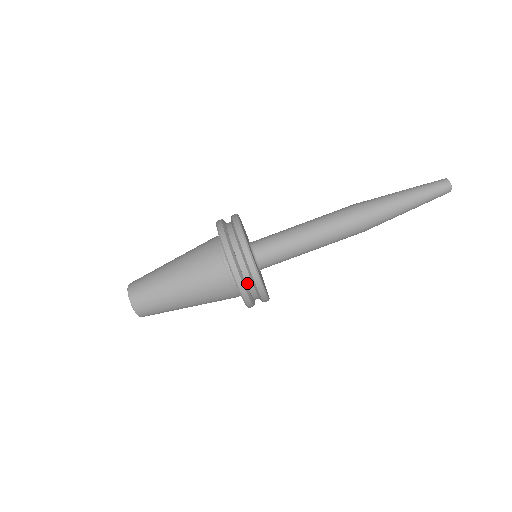
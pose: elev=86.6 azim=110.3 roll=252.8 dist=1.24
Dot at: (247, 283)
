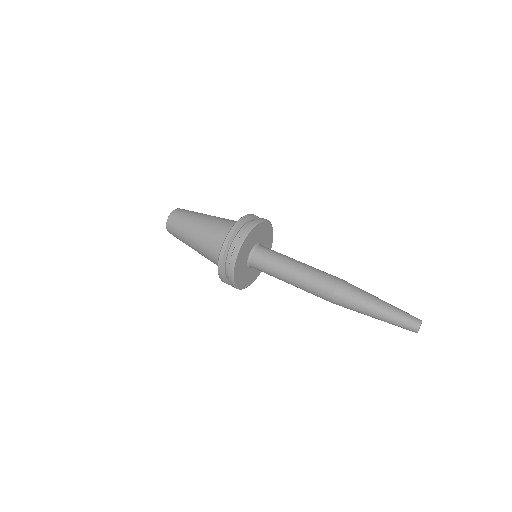
Dot at: (232, 245)
